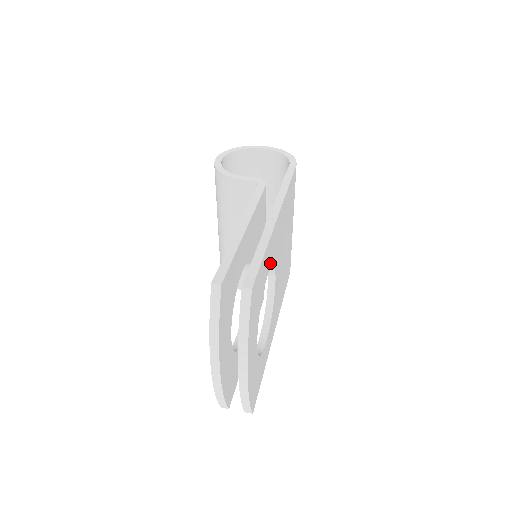
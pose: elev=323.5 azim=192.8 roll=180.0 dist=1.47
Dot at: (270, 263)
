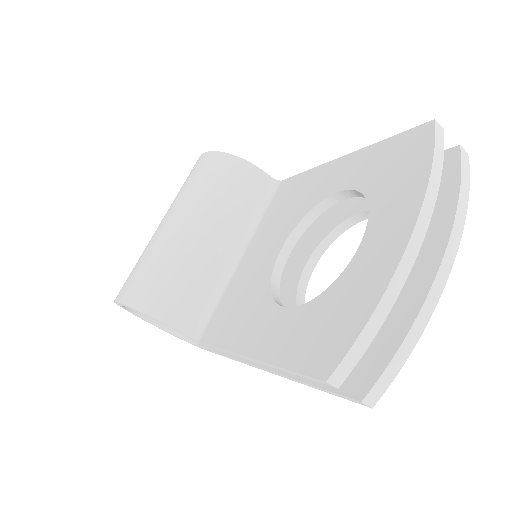
Dot at: occluded
